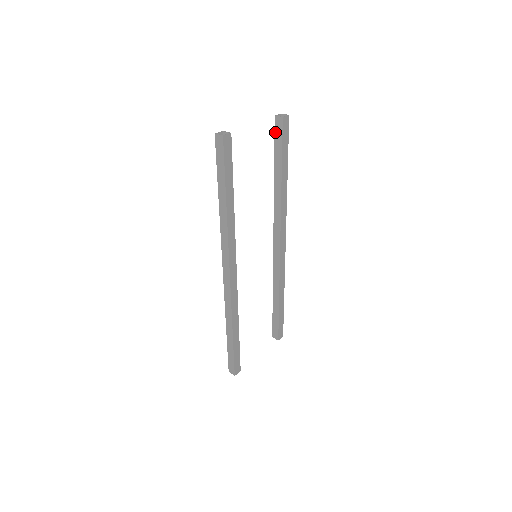
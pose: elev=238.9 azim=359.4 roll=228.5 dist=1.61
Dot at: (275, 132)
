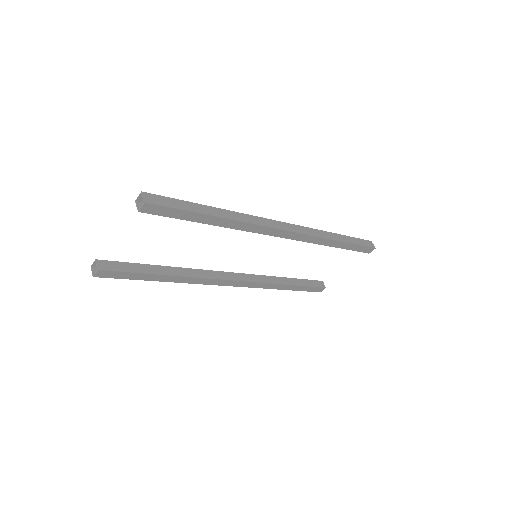
Dot at: occluded
